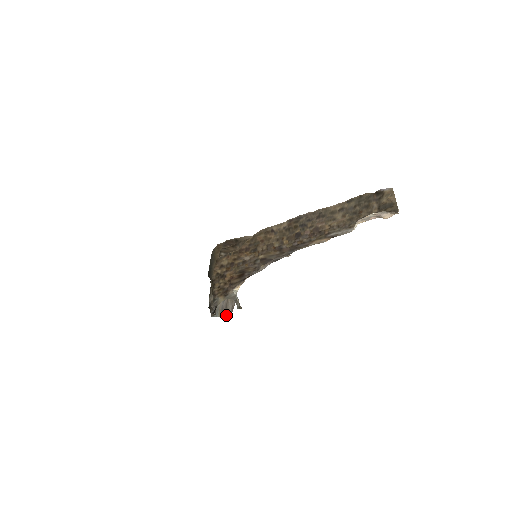
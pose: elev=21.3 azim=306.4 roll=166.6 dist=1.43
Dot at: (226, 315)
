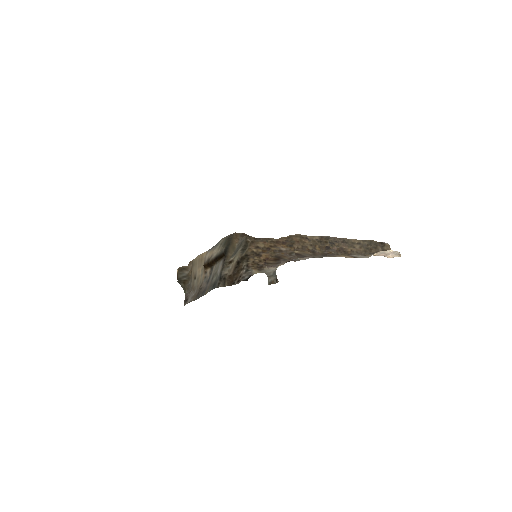
Dot at: (195, 299)
